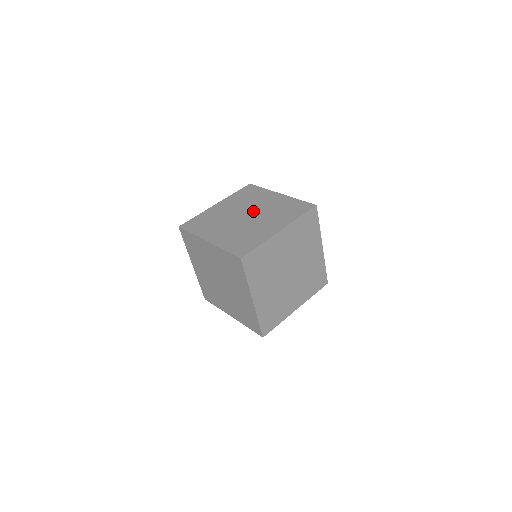
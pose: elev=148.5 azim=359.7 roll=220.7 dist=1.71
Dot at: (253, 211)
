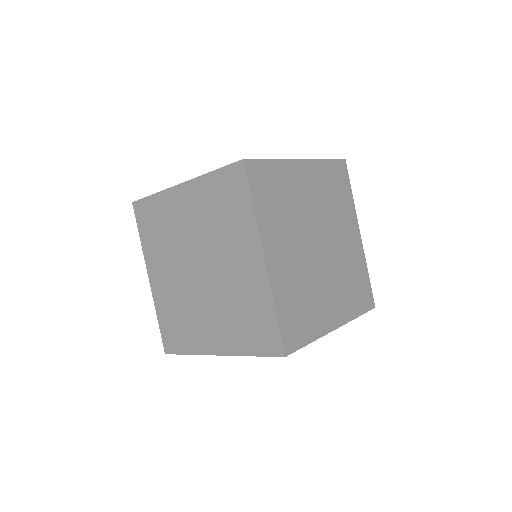
Dot at: (195, 253)
